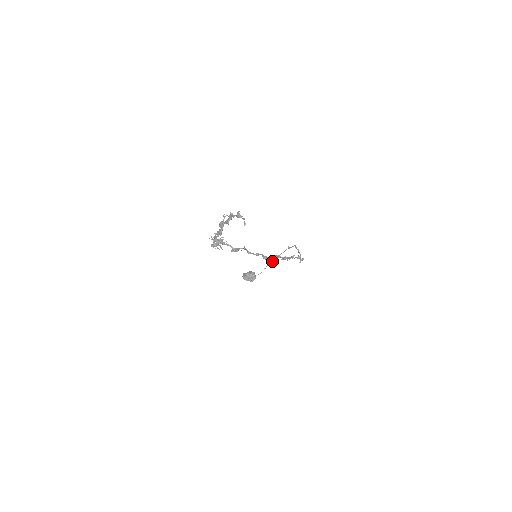
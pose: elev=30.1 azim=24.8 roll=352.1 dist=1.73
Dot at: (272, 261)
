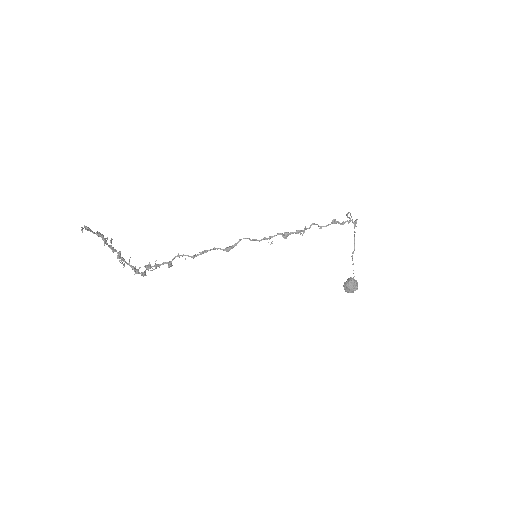
Dot at: occluded
